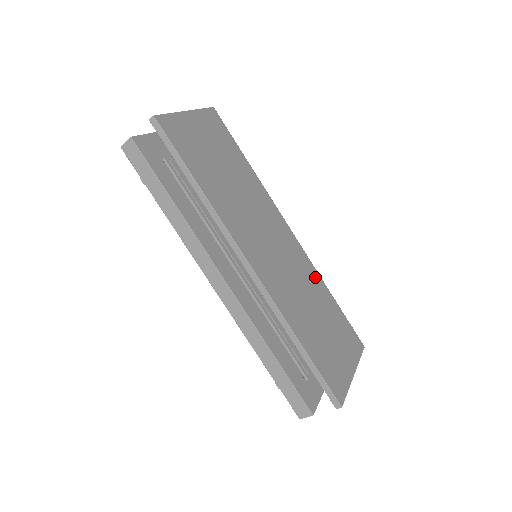
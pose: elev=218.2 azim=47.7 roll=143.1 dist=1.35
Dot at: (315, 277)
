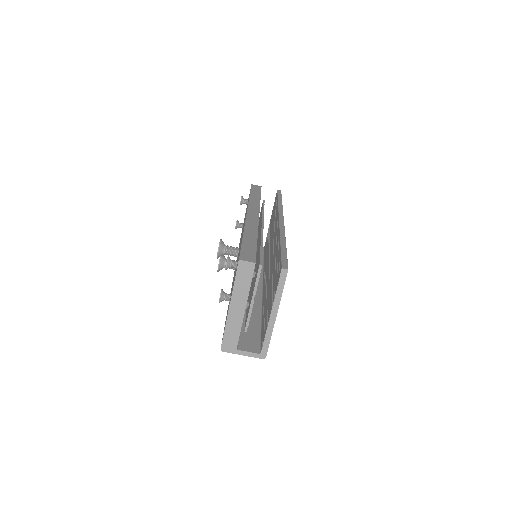
Dot at: occluded
